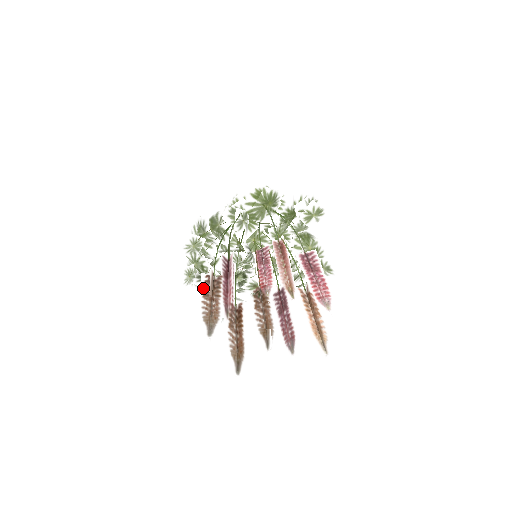
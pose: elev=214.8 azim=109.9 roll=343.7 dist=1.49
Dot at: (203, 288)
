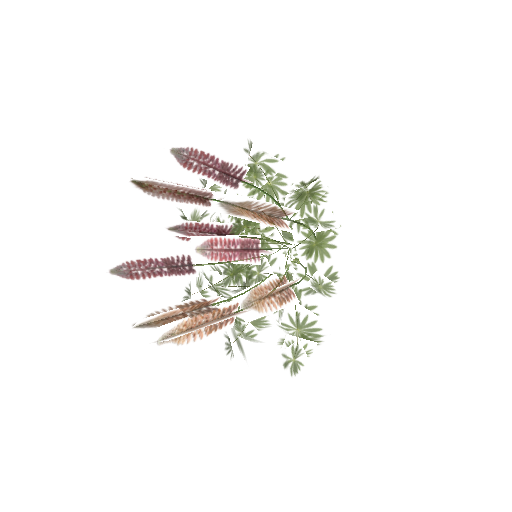
Dot at: occluded
